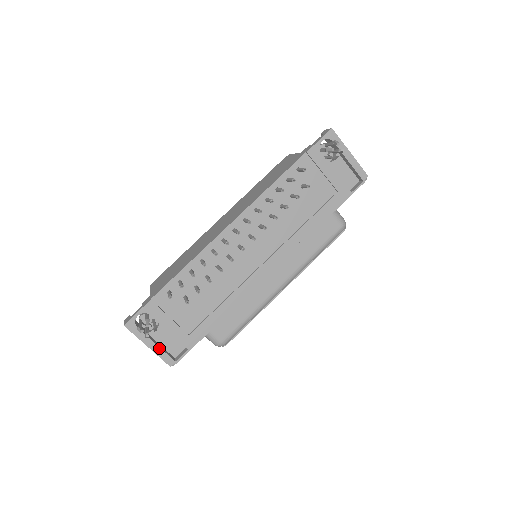
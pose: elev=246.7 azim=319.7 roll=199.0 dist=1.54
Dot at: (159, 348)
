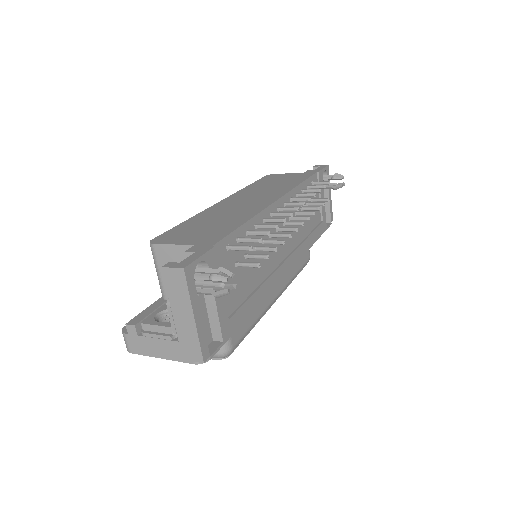
Dot at: (203, 326)
